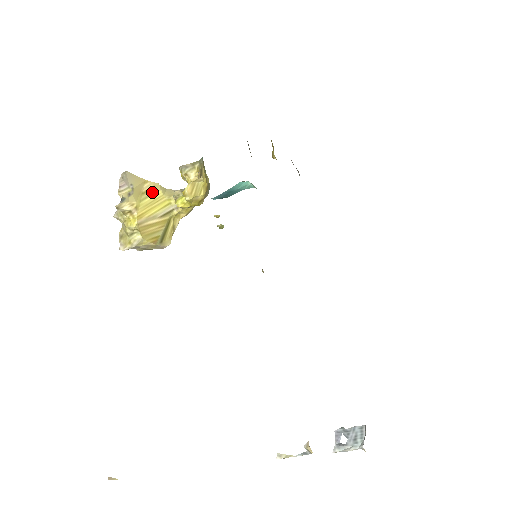
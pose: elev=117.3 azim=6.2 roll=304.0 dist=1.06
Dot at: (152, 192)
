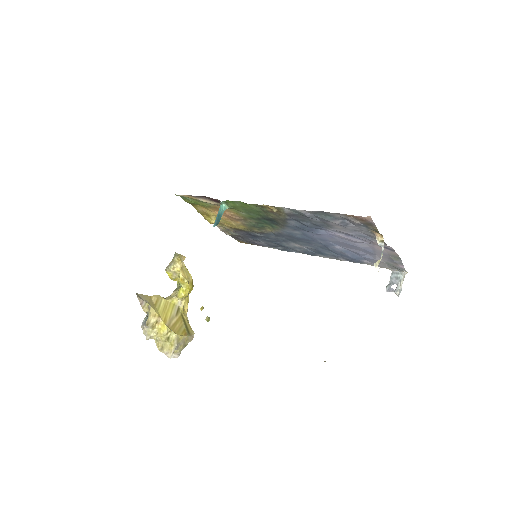
Dot at: (159, 302)
